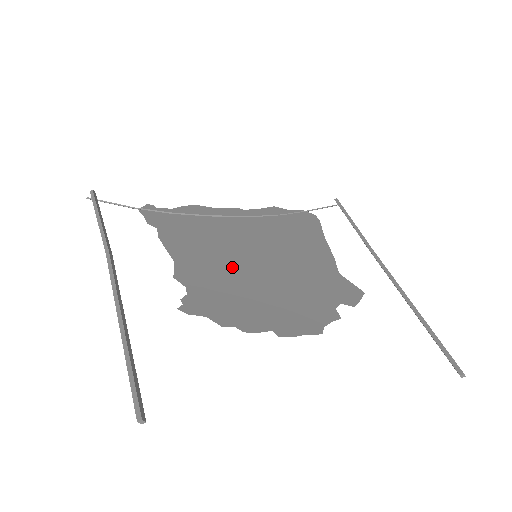
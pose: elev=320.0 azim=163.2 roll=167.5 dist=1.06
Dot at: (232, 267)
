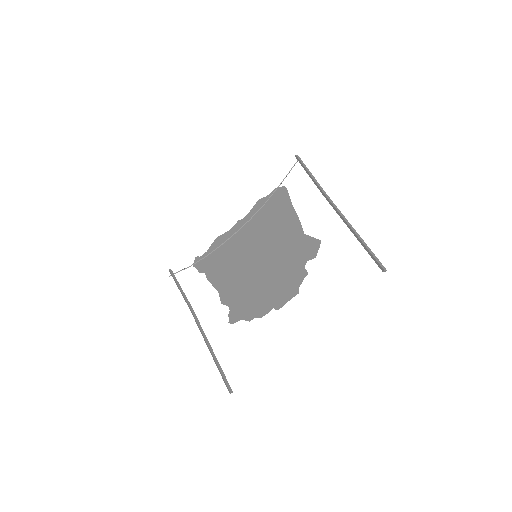
Dot at: (246, 275)
